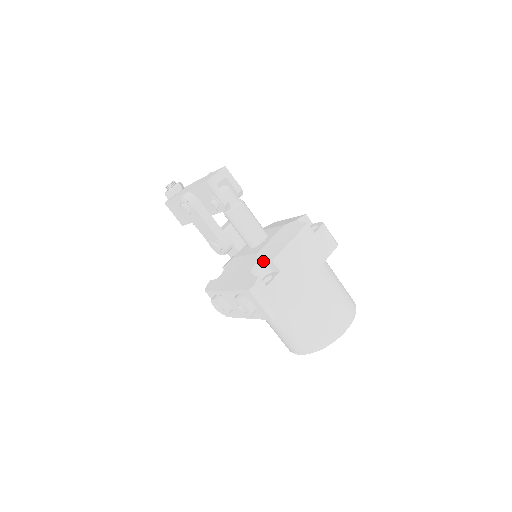
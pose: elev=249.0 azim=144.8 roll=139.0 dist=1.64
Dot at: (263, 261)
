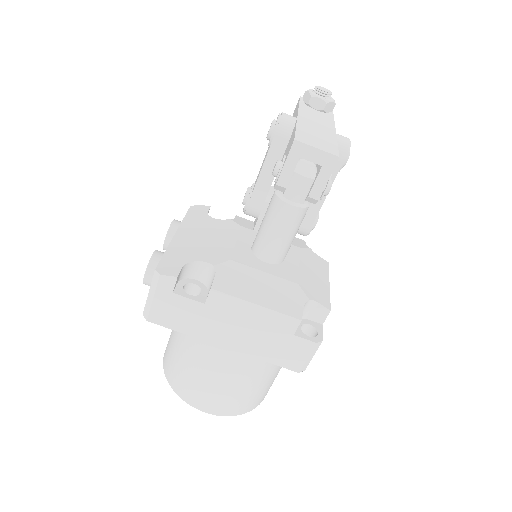
Dot at: (215, 274)
